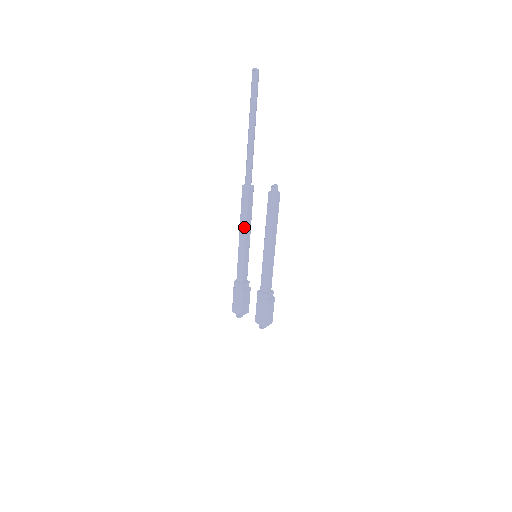
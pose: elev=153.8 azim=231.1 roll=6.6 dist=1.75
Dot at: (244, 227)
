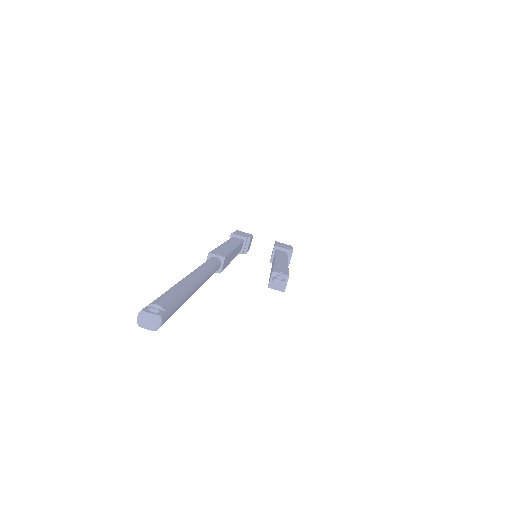
Dot at: occluded
